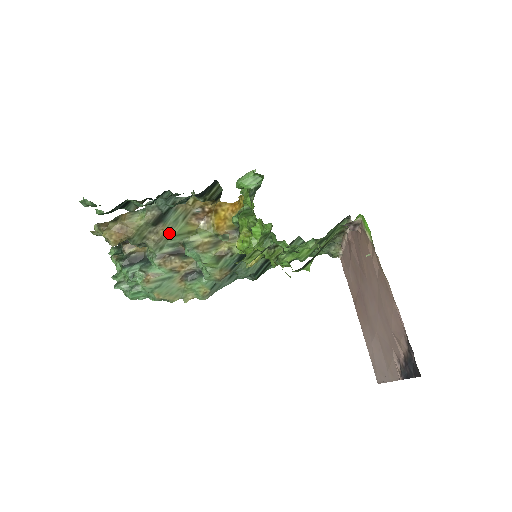
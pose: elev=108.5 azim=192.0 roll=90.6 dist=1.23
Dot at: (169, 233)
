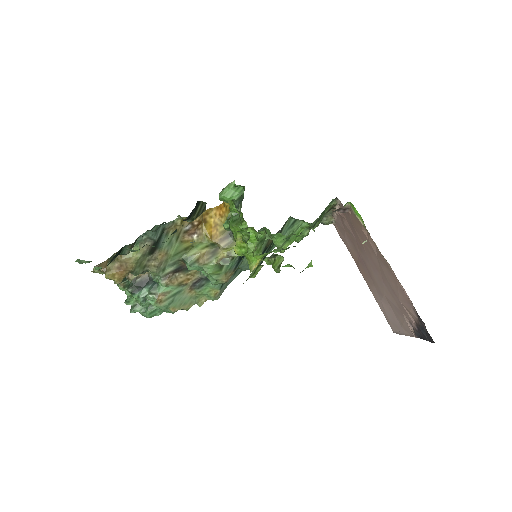
Dot at: (167, 255)
